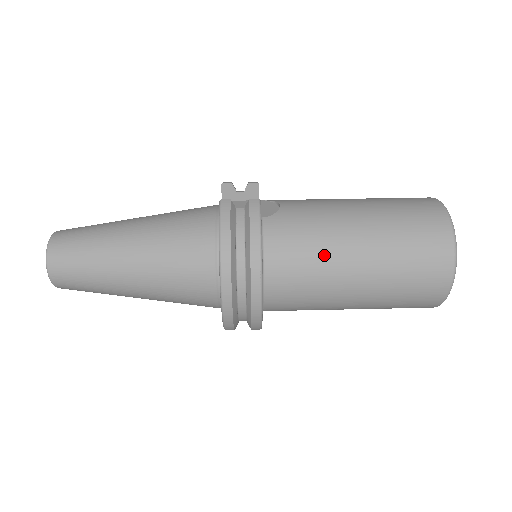
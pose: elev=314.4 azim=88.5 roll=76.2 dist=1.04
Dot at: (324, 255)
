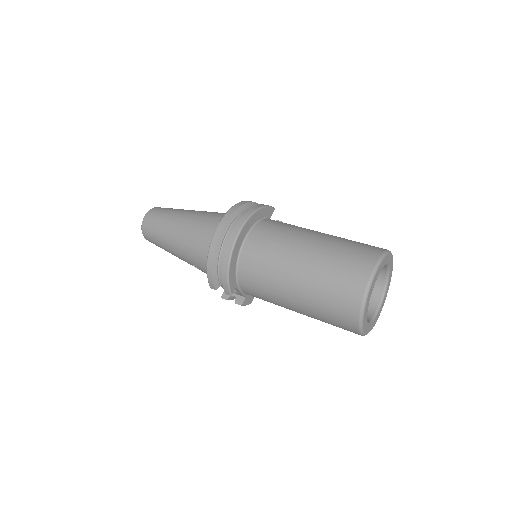
Dot at: (292, 233)
